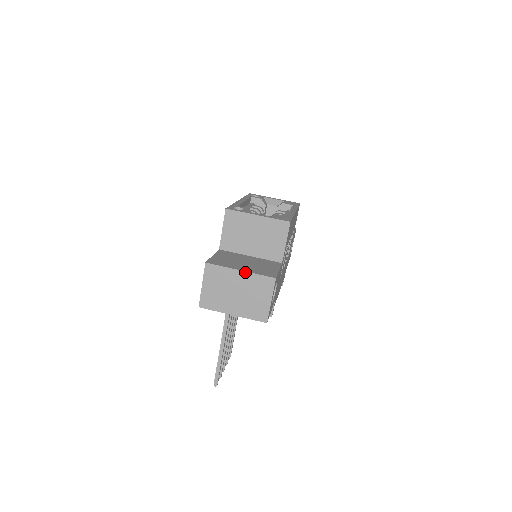
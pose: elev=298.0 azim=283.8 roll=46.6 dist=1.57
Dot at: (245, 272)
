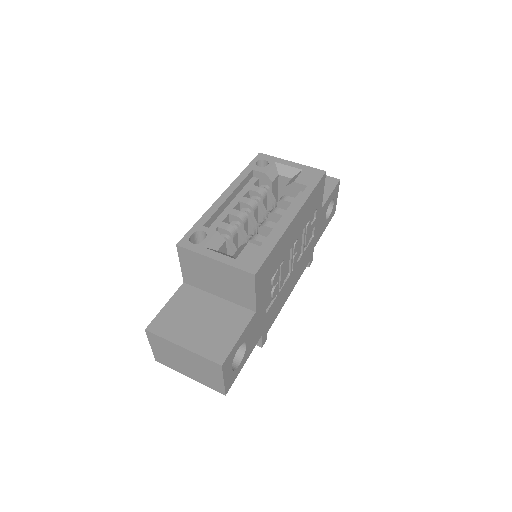
Dot at: (187, 350)
